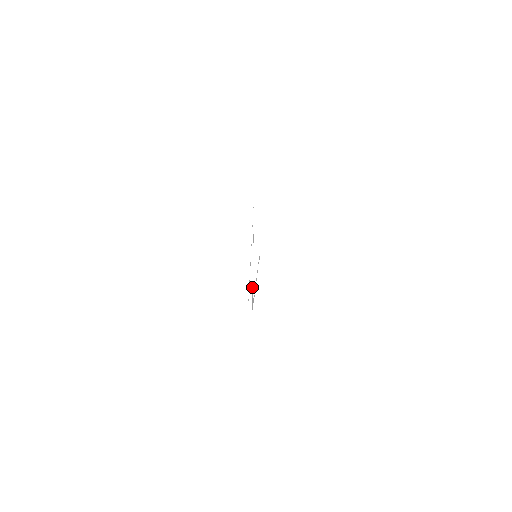
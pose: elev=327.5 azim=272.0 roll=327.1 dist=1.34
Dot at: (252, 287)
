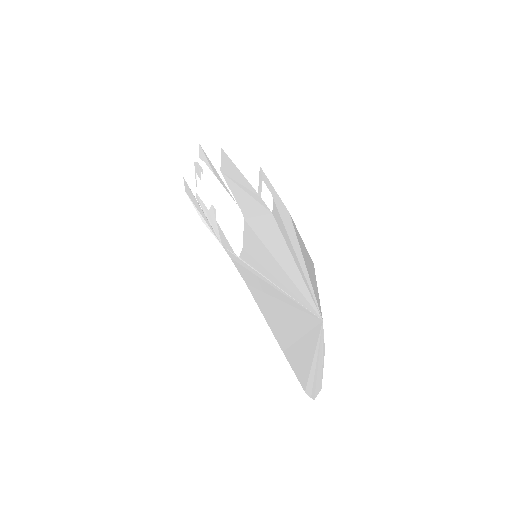
Dot at: (244, 269)
